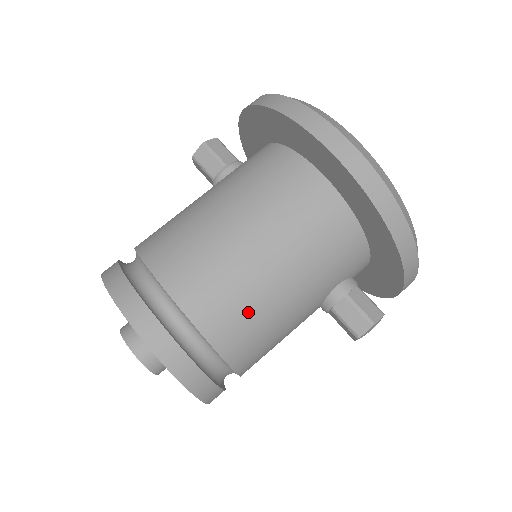
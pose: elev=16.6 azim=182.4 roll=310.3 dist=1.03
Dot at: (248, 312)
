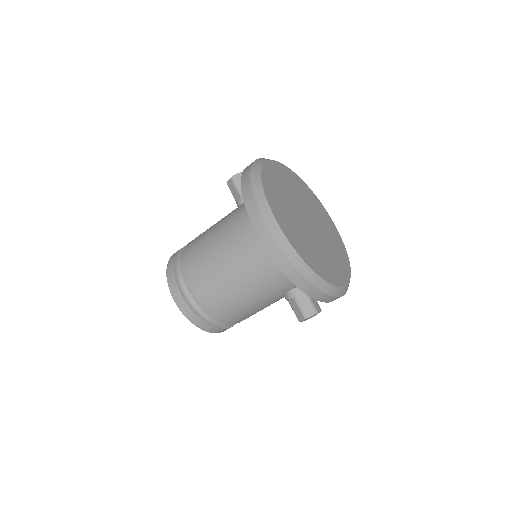
Dot at: (228, 302)
